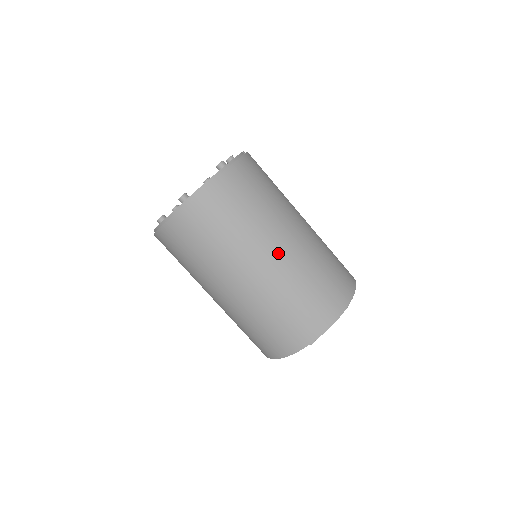
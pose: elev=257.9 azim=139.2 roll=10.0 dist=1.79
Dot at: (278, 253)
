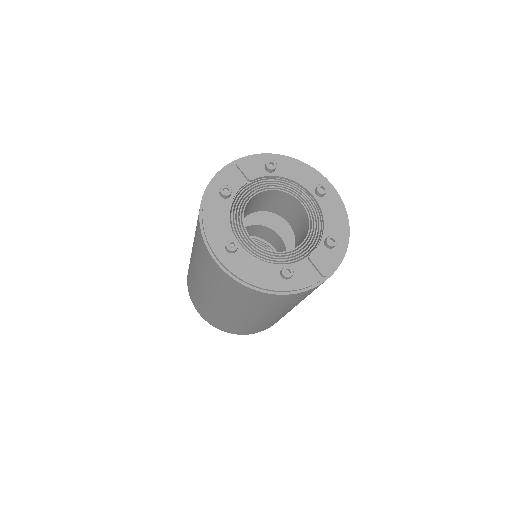
Dot at: (234, 314)
